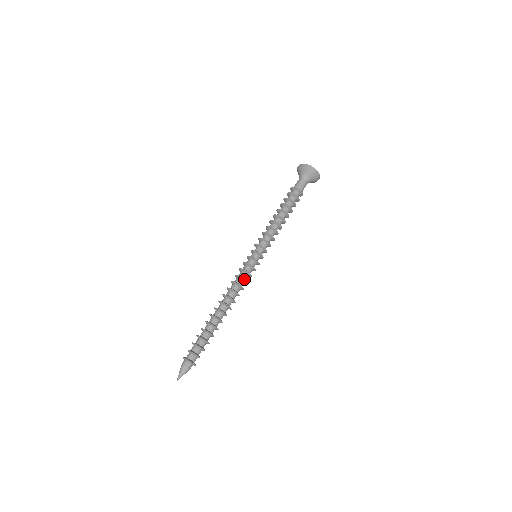
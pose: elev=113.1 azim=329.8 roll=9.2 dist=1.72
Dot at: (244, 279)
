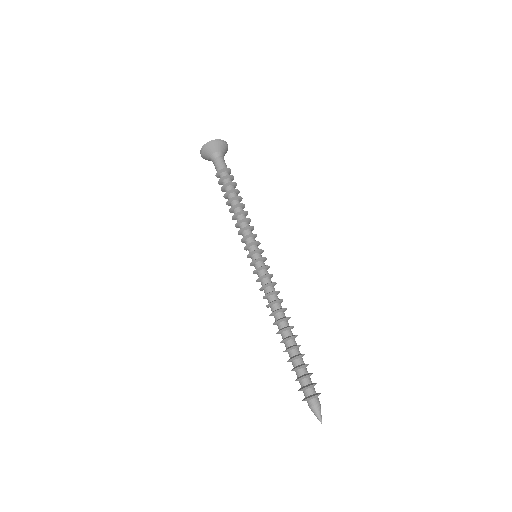
Dot at: (265, 285)
